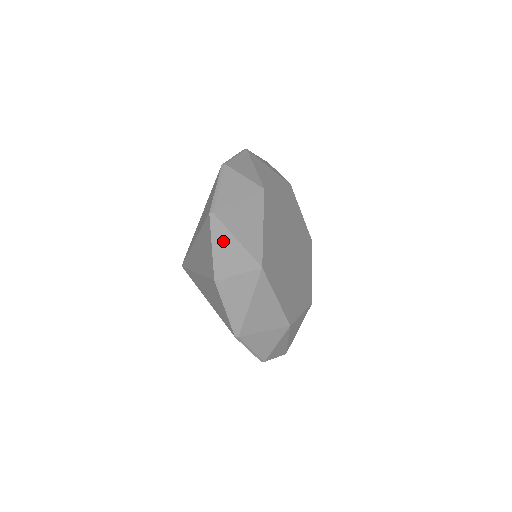
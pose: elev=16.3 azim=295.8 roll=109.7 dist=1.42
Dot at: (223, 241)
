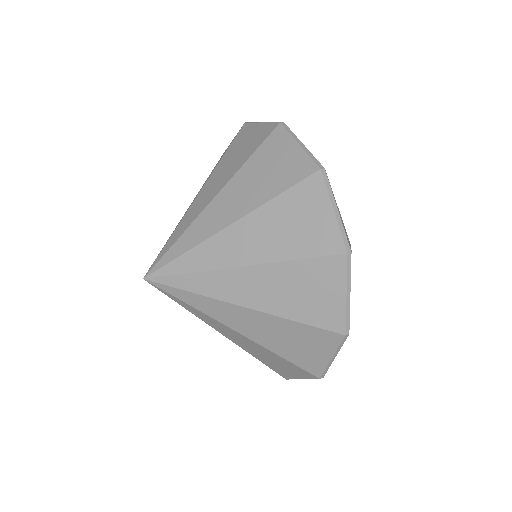
Dot at: (337, 206)
